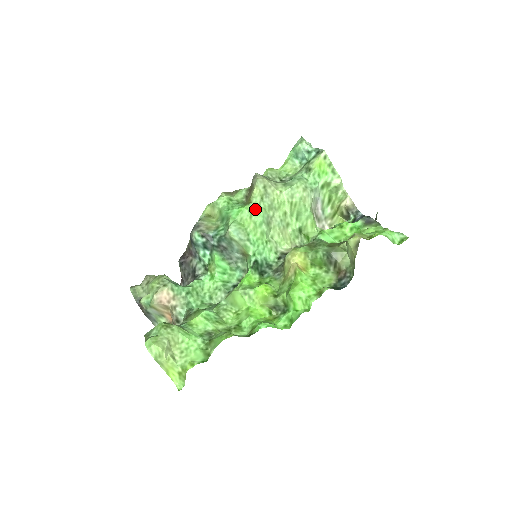
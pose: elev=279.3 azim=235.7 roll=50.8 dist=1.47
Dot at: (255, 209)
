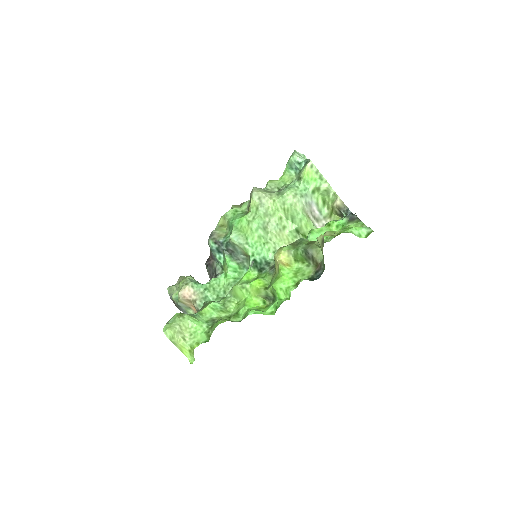
Dot at: (252, 217)
